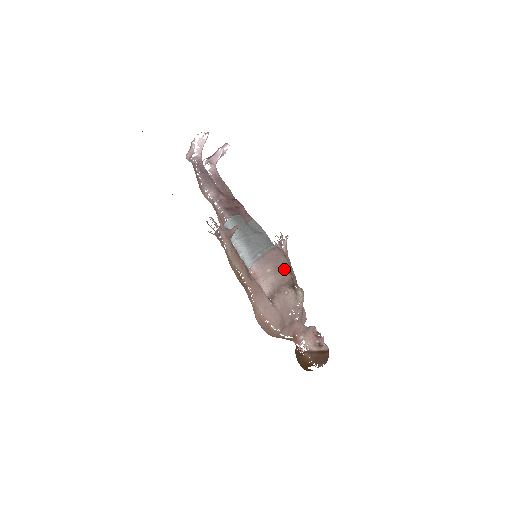
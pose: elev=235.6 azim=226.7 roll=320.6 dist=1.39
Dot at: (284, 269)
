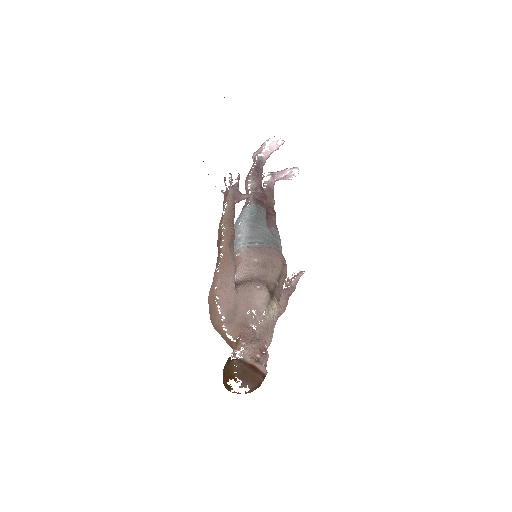
Dot at: (273, 269)
